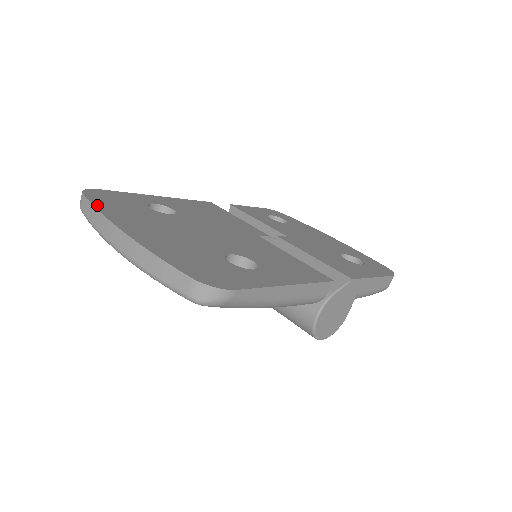
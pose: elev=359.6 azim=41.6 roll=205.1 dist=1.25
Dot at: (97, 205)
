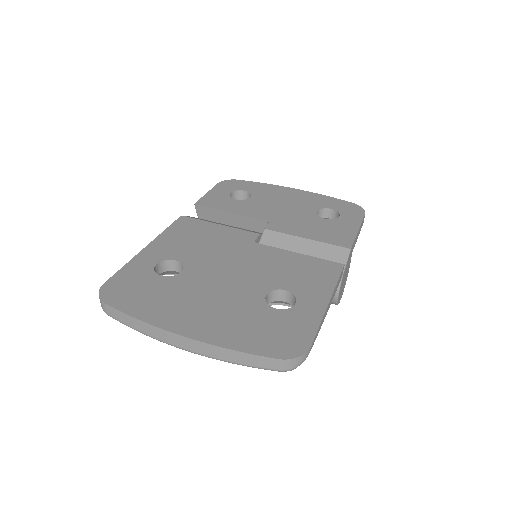
Dot at: (132, 313)
